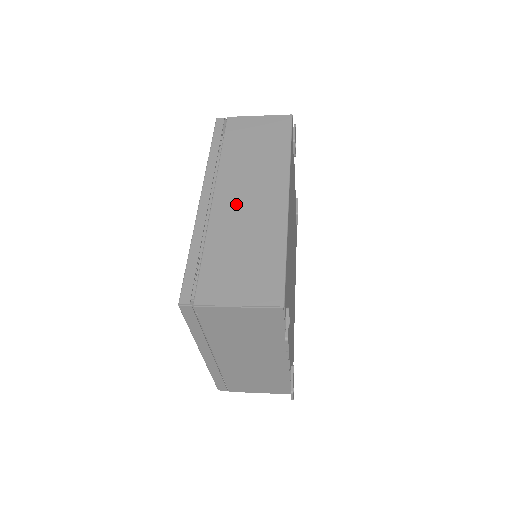
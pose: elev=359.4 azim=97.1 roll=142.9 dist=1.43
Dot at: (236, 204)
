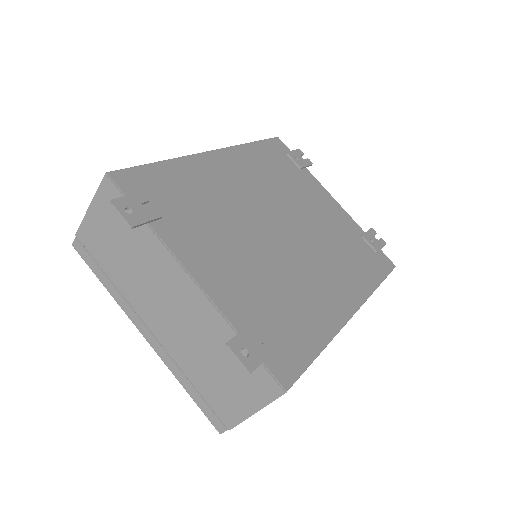
Dot at: occluded
